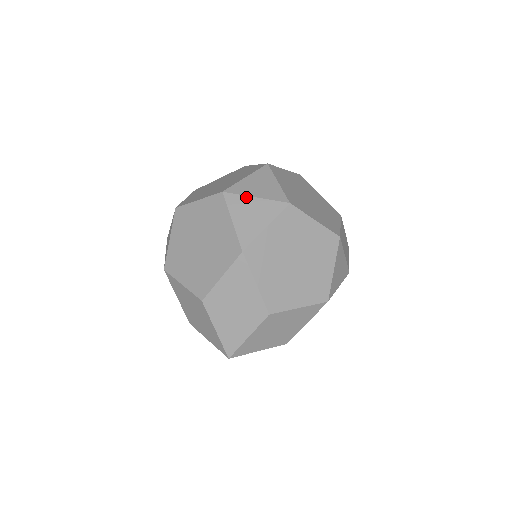
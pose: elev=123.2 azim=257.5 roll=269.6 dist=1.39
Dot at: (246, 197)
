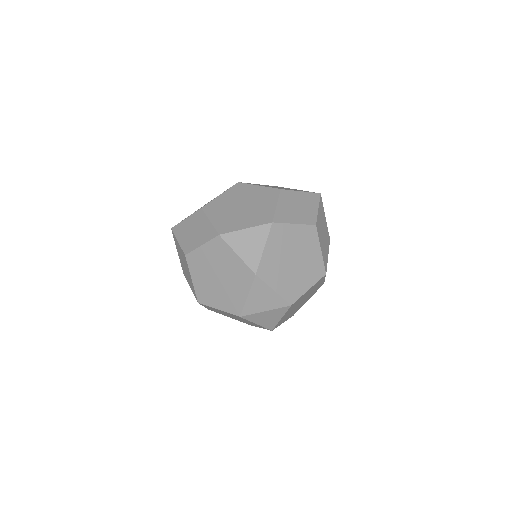
Dot at: (259, 314)
